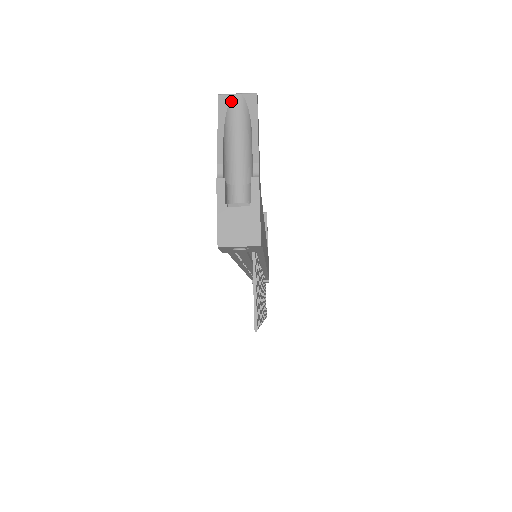
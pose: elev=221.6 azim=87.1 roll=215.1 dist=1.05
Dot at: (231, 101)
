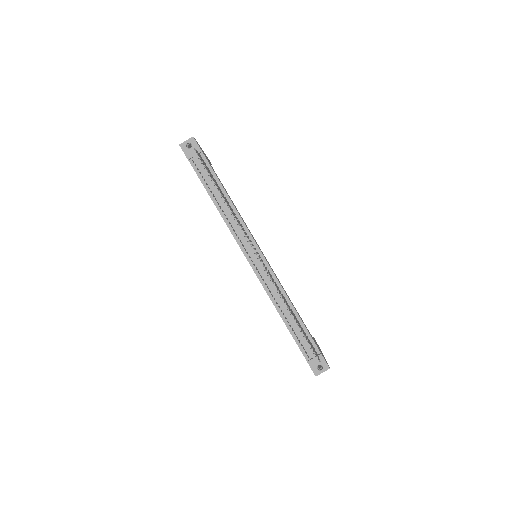
Dot at: occluded
